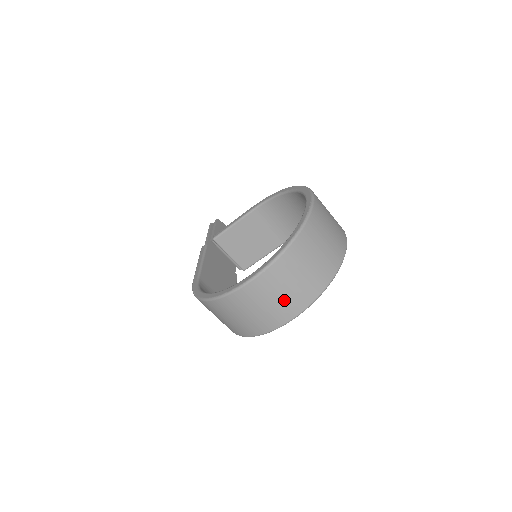
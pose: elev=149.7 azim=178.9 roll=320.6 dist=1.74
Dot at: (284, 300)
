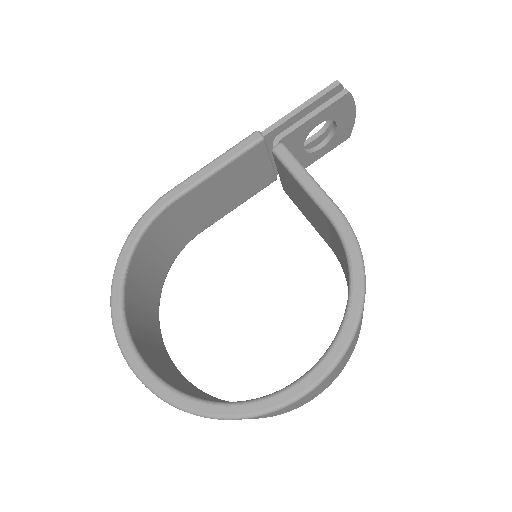
Dot at: occluded
